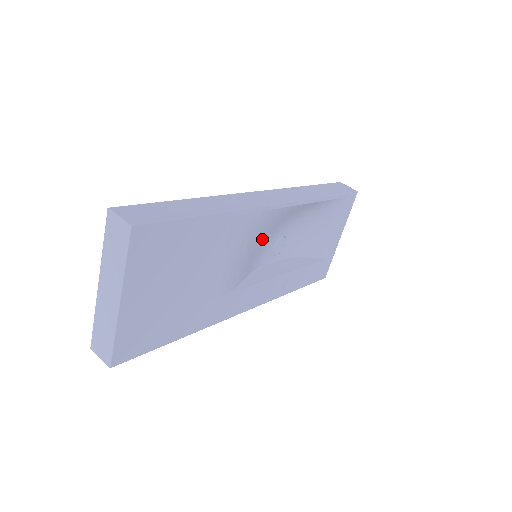
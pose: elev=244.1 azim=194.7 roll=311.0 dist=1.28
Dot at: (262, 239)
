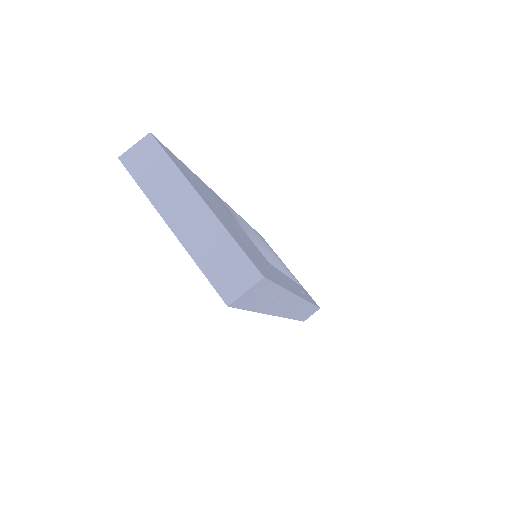
Dot at: occluded
